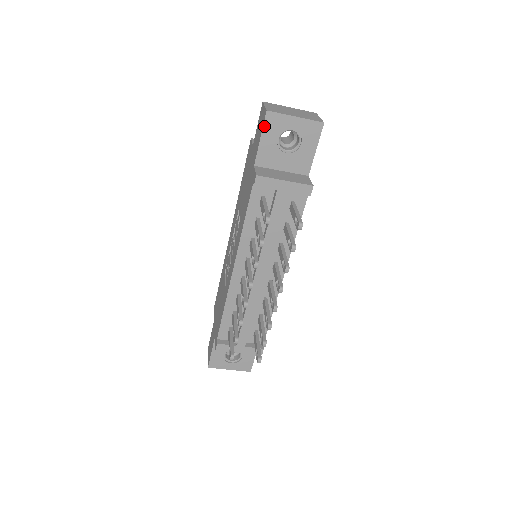
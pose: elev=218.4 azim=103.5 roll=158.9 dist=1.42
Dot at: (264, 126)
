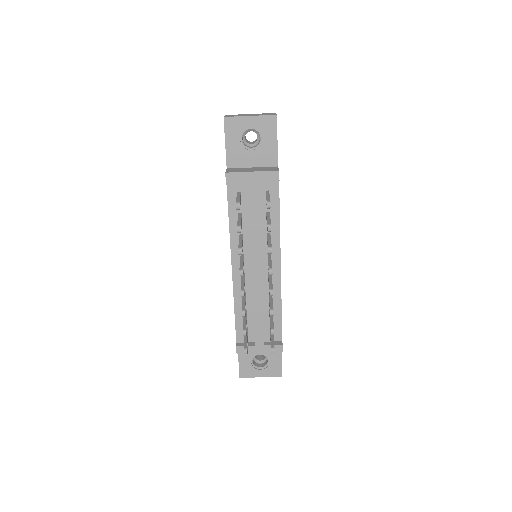
Dot at: (225, 131)
